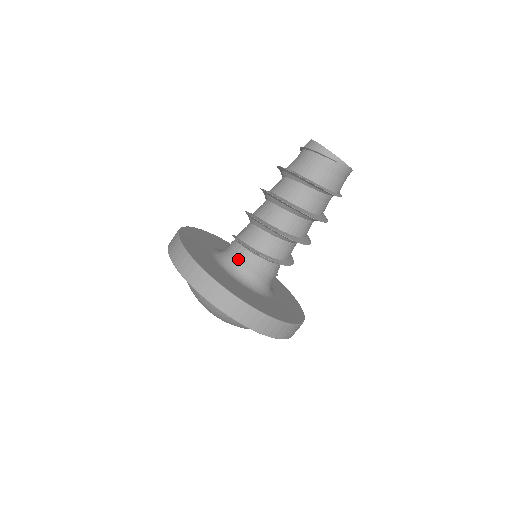
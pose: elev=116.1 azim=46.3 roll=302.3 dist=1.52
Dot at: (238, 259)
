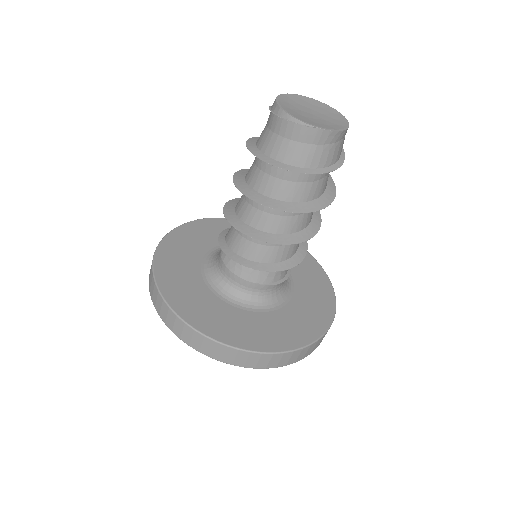
Dot at: (219, 253)
